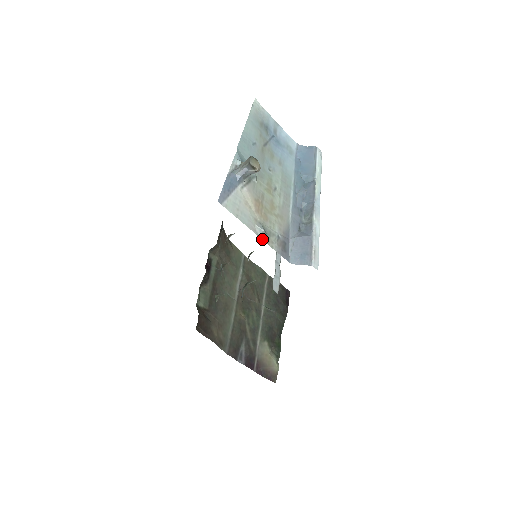
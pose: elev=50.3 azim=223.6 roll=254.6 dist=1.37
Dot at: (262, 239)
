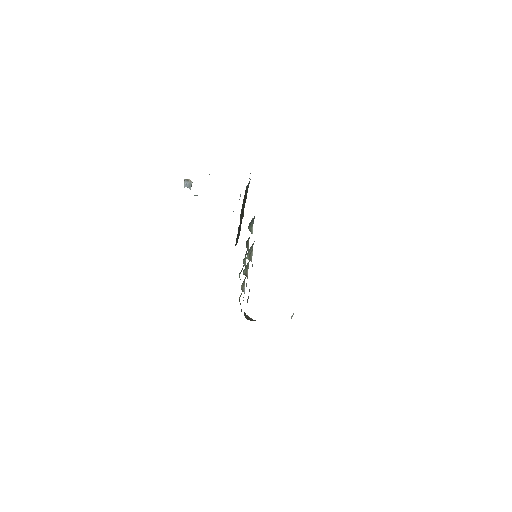
Dot at: occluded
